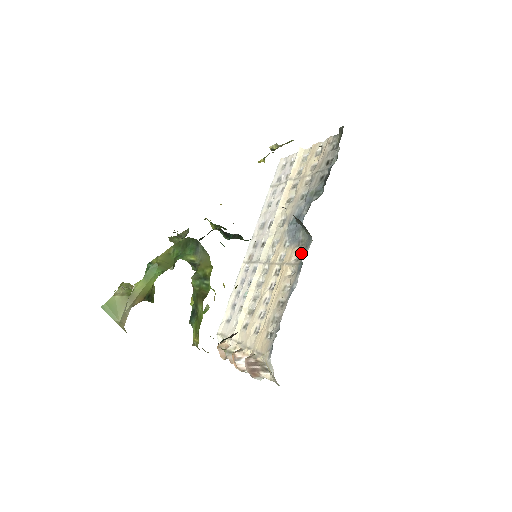
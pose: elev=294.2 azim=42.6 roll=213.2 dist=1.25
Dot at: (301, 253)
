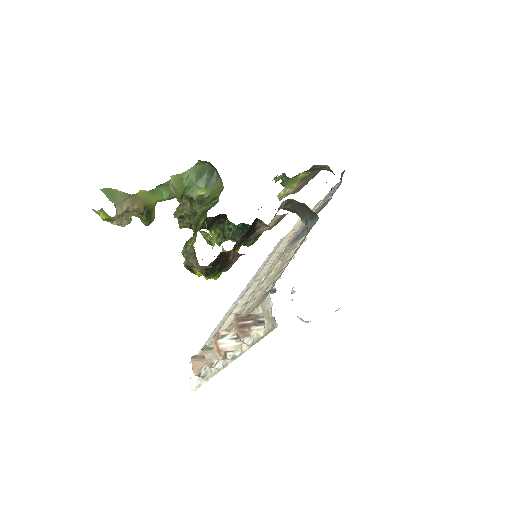
Dot at: (306, 234)
